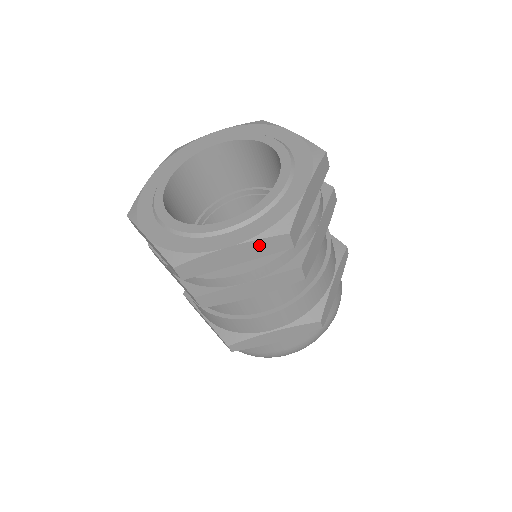
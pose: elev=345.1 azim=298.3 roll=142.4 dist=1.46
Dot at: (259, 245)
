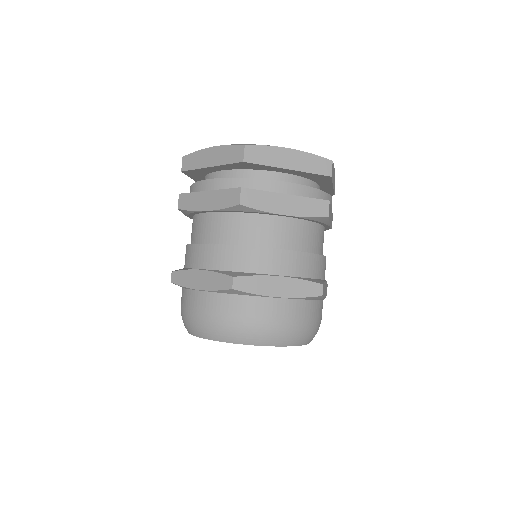
Dot at: (227, 151)
